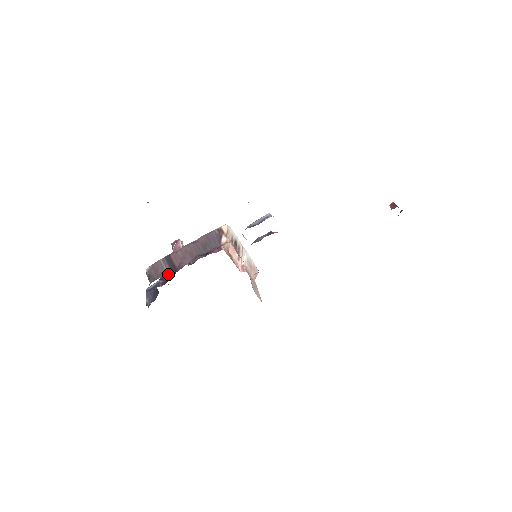
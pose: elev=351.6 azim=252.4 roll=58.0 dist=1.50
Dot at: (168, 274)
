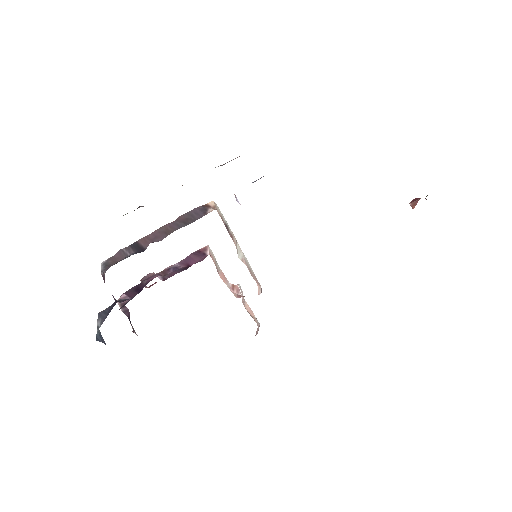
Dot at: (133, 297)
